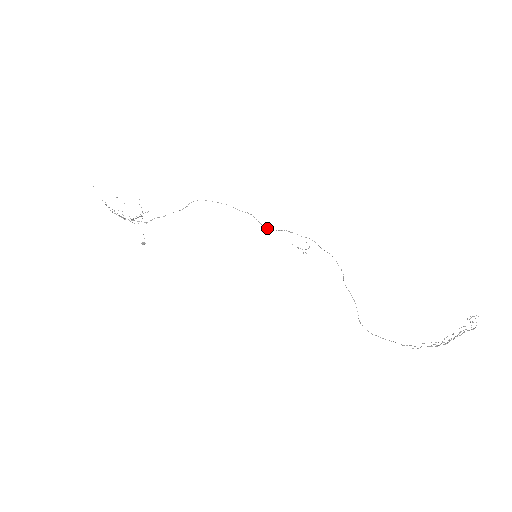
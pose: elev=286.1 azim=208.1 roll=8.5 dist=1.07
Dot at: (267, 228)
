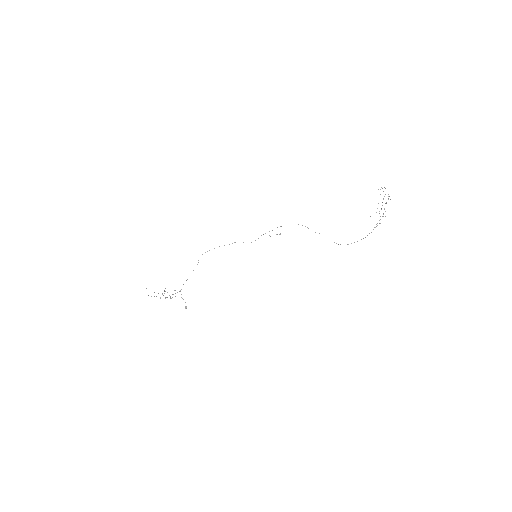
Dot at: occluded
